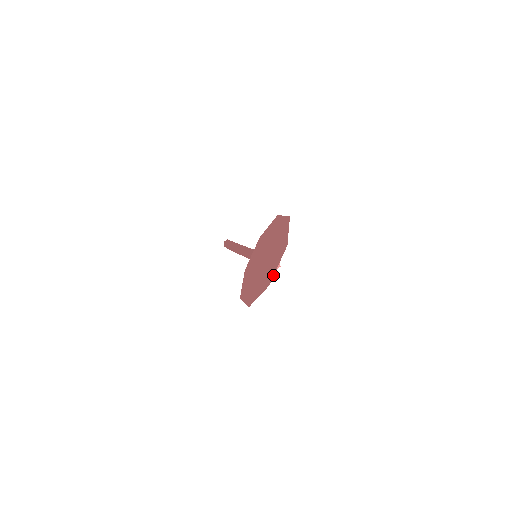
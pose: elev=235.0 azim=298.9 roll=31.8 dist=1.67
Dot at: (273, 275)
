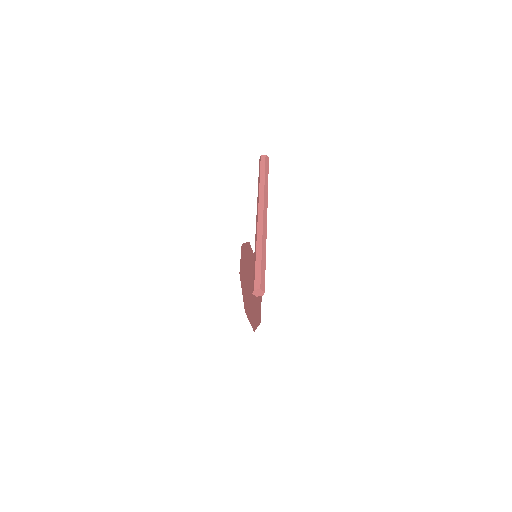
Dot at: occluded
